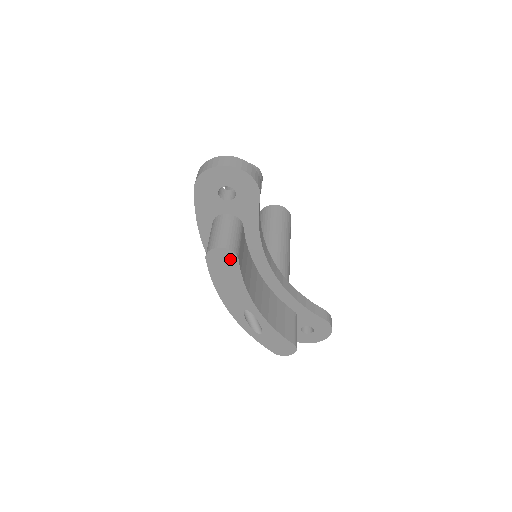
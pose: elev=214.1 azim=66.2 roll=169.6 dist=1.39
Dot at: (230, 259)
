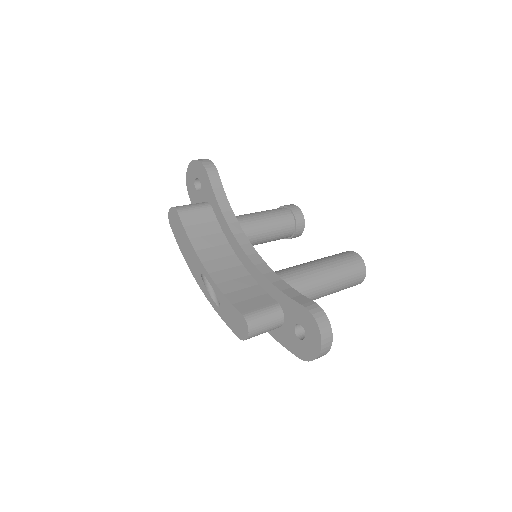
Dot at: (176, 217)
